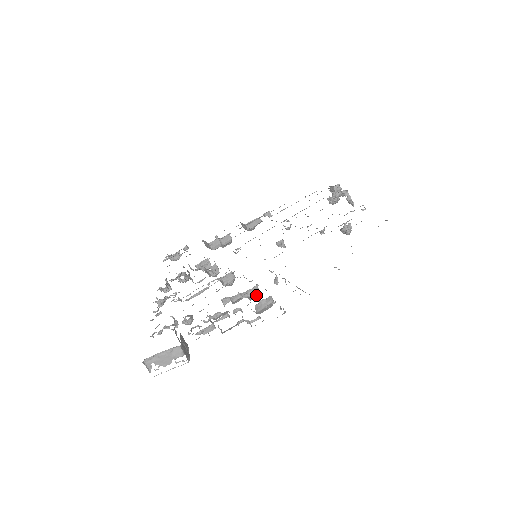
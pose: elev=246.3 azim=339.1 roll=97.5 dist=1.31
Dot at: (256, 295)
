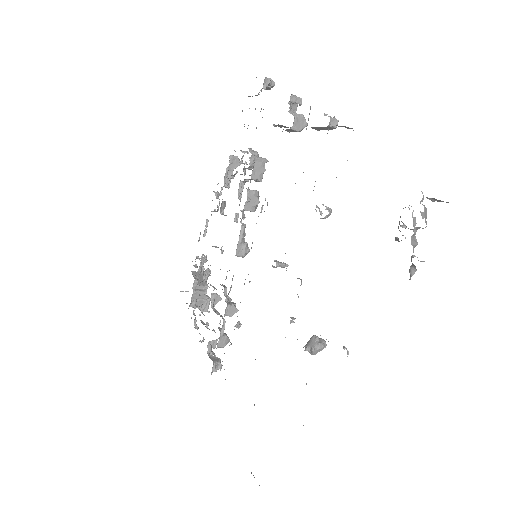
Dot at: (230, 315)
